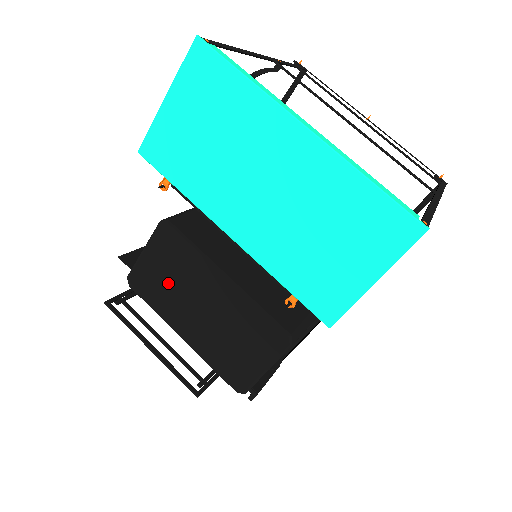
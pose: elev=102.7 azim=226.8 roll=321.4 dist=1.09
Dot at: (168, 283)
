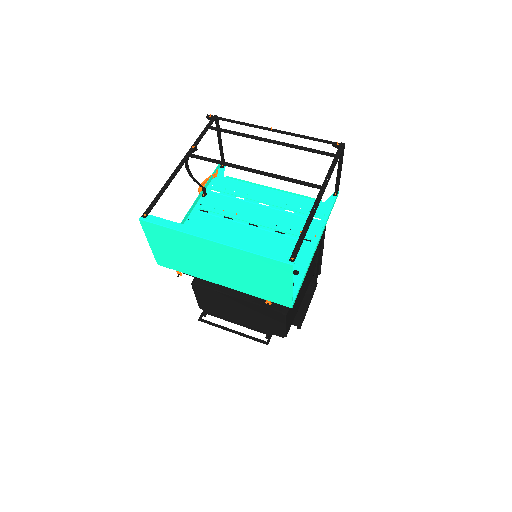
Dot at: (216, 305)
